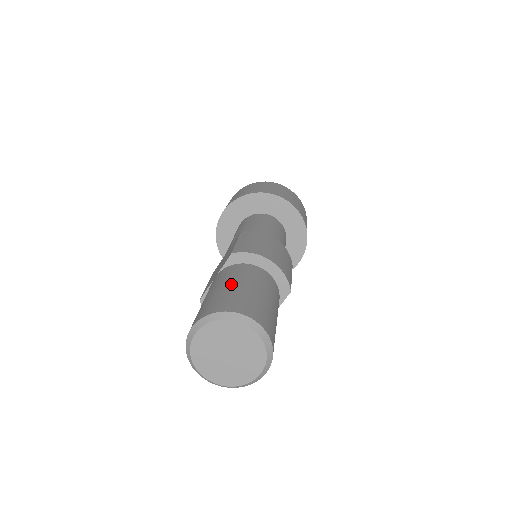
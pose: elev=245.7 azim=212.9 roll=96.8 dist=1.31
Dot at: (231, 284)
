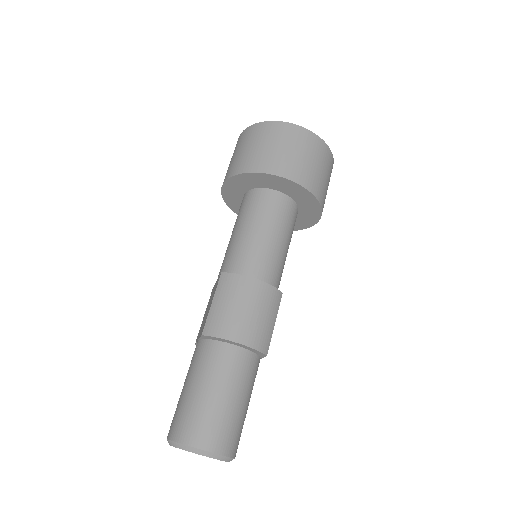
Dot at: (197, 388)
